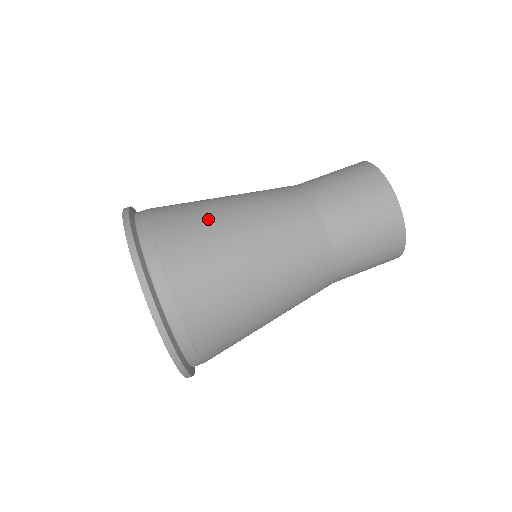
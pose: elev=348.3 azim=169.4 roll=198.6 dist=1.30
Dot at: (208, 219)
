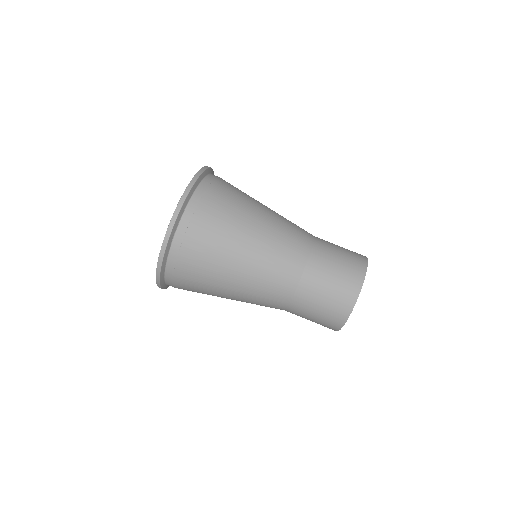
Dot at: (250, 198)
